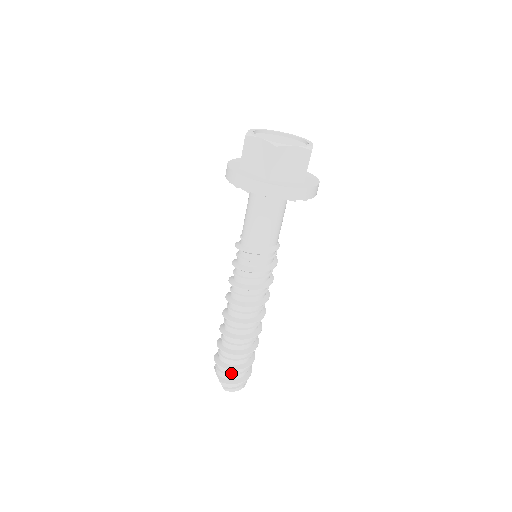
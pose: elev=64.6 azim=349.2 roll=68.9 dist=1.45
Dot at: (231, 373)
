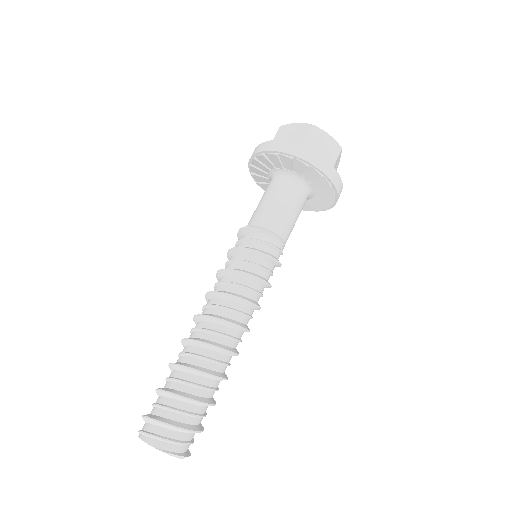
Dot at: (157, 403)
